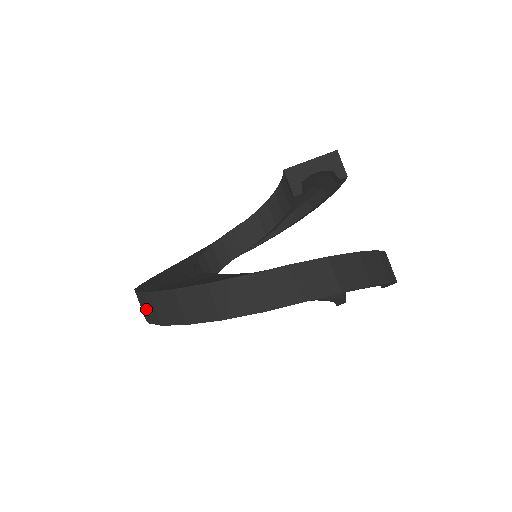
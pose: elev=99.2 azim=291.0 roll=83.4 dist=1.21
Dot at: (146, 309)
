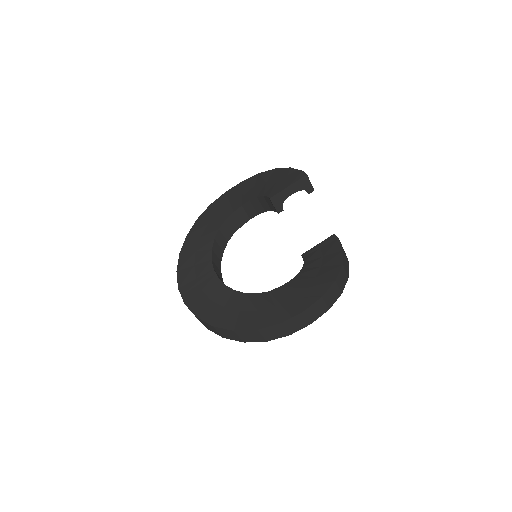
Dot at: (206, 326)
